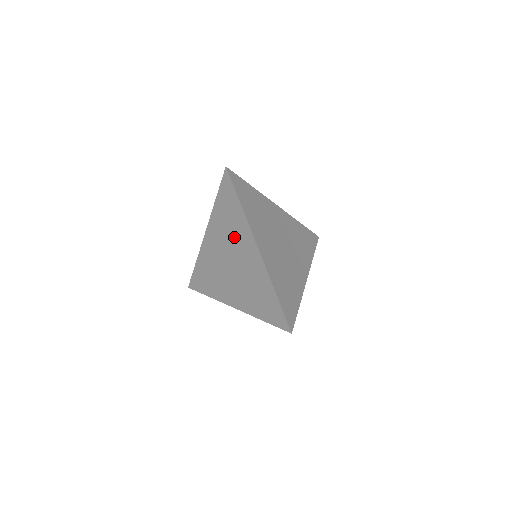
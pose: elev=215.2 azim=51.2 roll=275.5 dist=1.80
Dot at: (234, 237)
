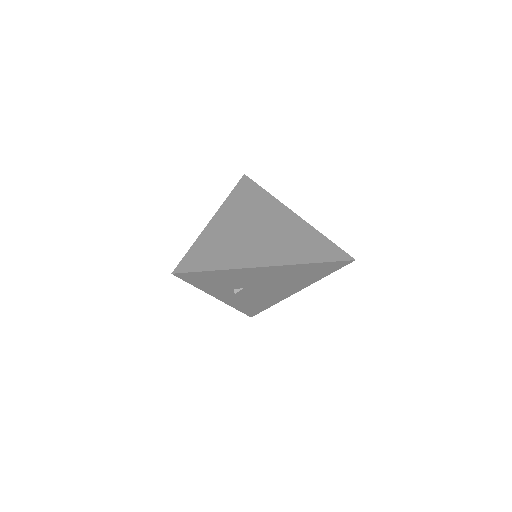
Dot at: occluded
